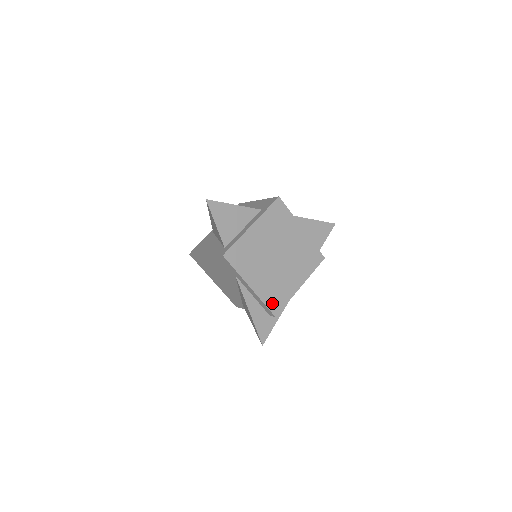
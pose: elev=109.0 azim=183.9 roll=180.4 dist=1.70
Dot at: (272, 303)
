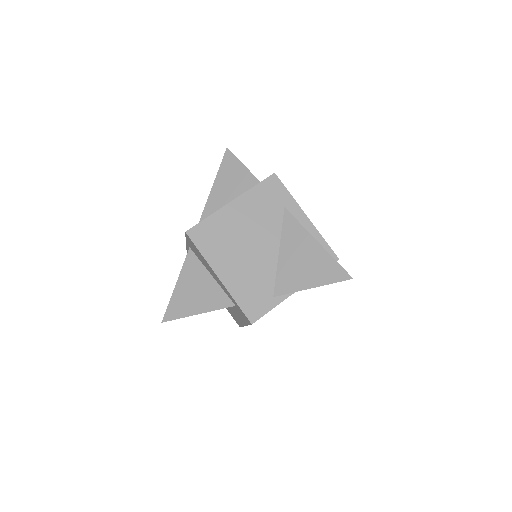
Dot at: occluded
